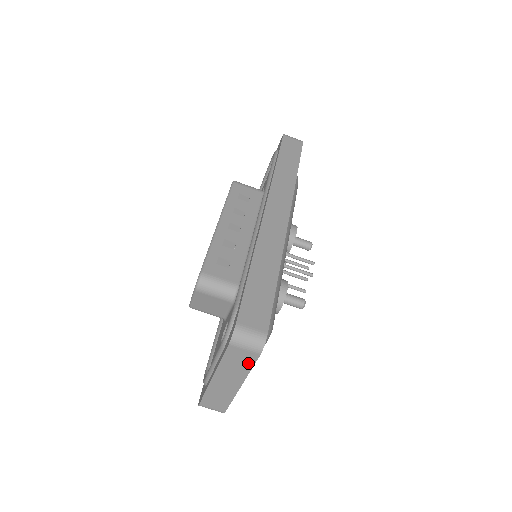
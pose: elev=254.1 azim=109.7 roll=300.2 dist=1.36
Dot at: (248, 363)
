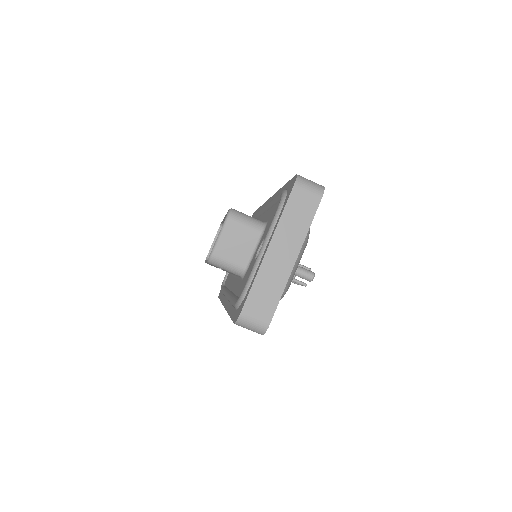
Dot at: (309, 214)
